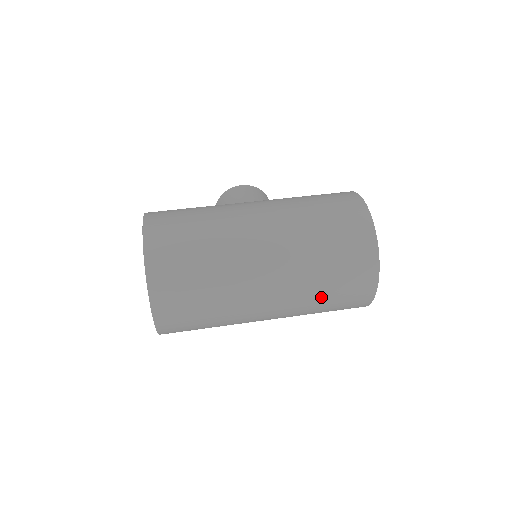
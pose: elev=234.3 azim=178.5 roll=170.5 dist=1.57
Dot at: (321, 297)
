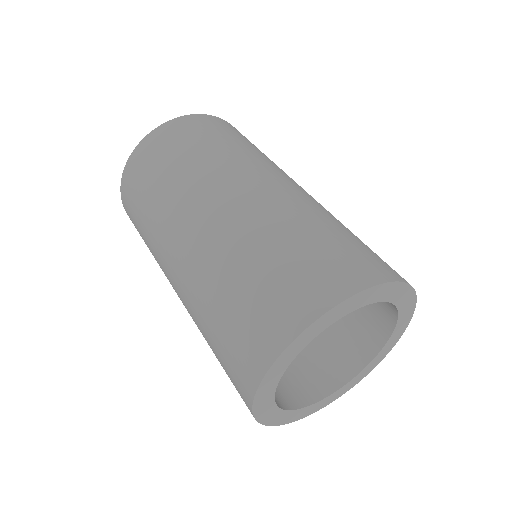
Dot at: (228, 282)
